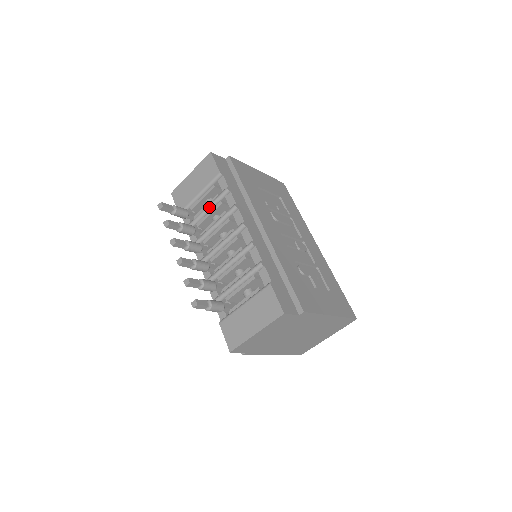
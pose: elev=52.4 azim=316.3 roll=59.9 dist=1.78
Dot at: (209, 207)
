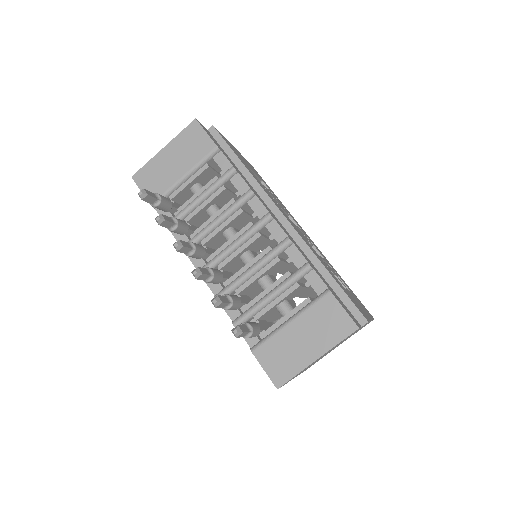
Dot at: (206, 194)
